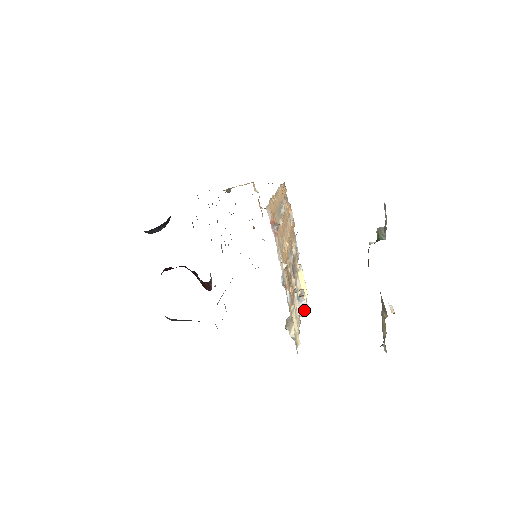
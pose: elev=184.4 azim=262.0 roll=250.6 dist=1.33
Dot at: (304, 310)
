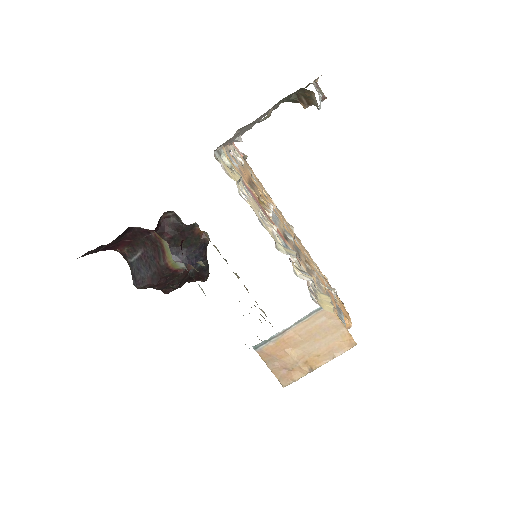
Dot at: (291, 253)
